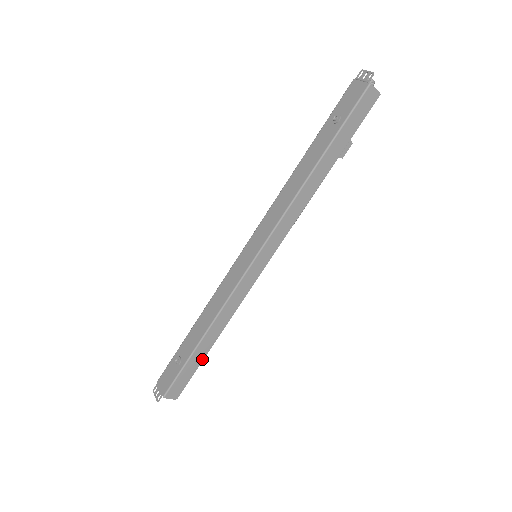
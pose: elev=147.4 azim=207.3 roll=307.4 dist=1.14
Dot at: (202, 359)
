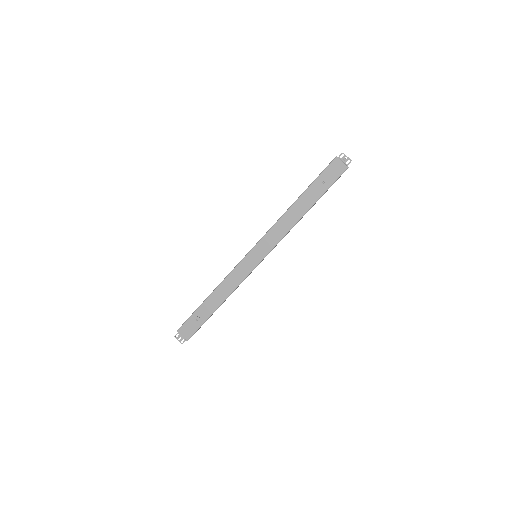
Dot at: occluded
